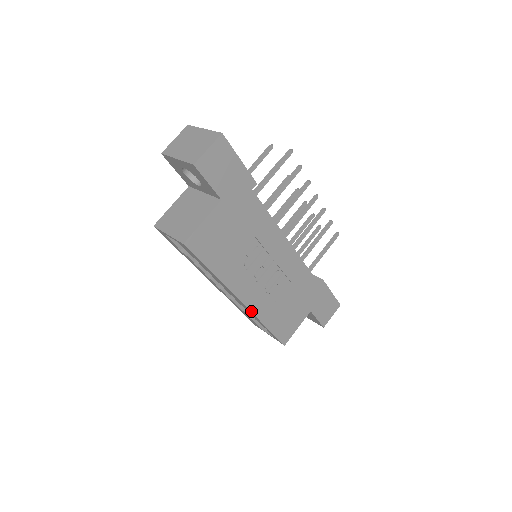
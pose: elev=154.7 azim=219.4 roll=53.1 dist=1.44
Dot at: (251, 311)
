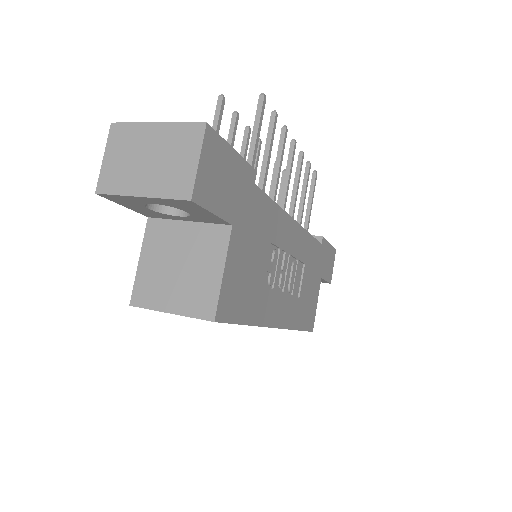
Dot at: (286, 328)
